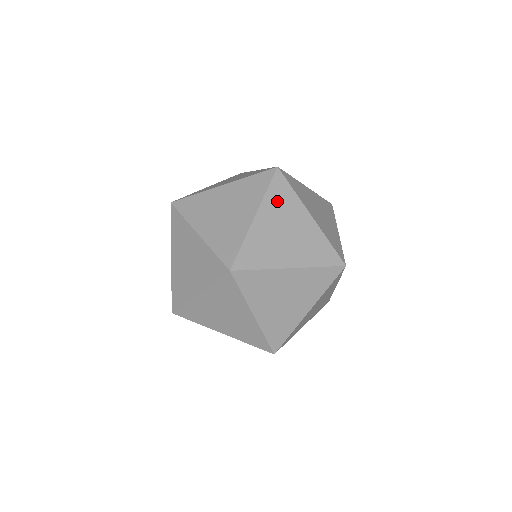
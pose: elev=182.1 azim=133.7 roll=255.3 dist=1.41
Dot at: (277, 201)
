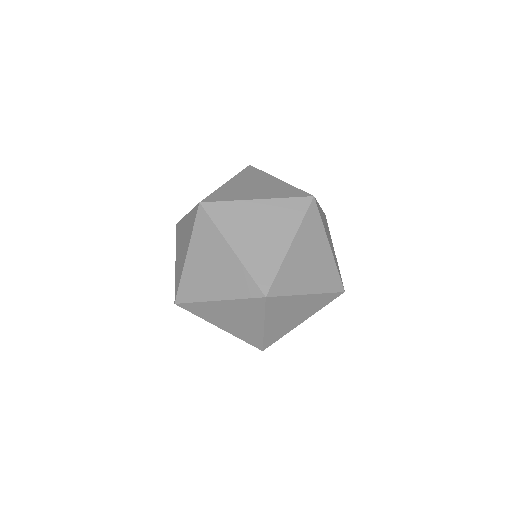
Dot at: (247, 176)
